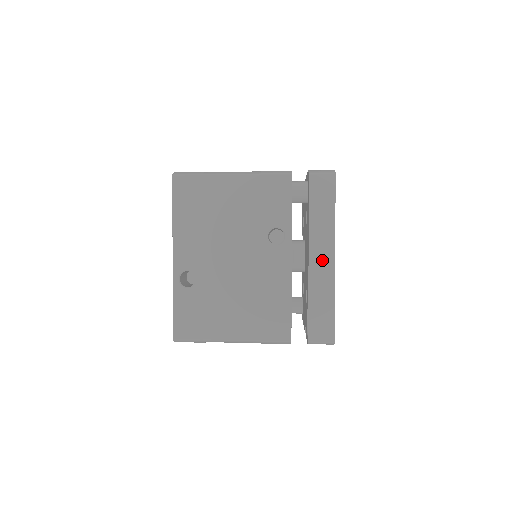
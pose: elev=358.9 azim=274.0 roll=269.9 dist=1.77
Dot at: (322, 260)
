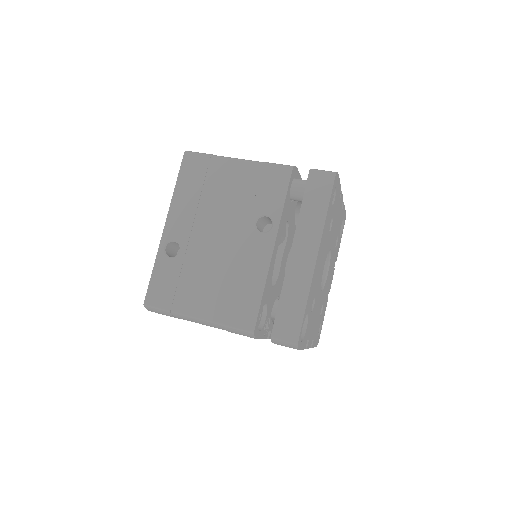
Dot at: (303, 256)
